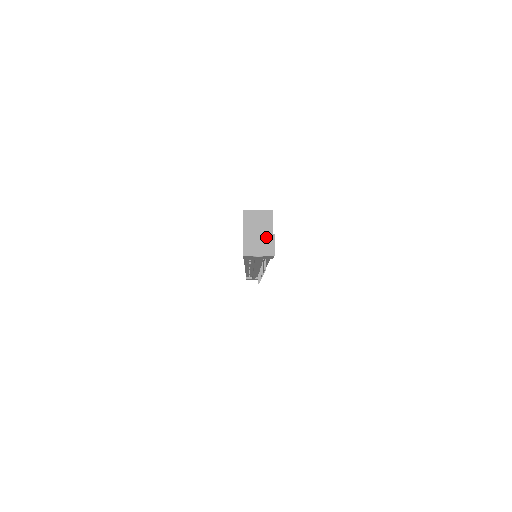
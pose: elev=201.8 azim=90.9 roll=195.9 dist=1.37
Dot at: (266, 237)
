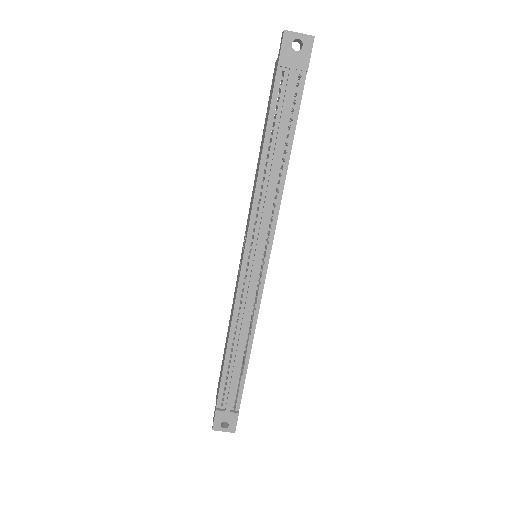
Dot at: occluded
